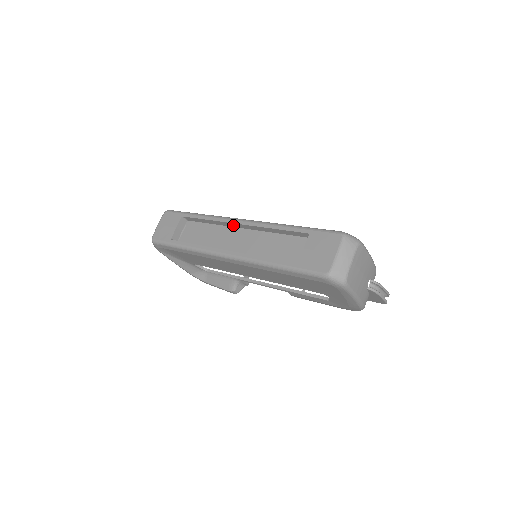
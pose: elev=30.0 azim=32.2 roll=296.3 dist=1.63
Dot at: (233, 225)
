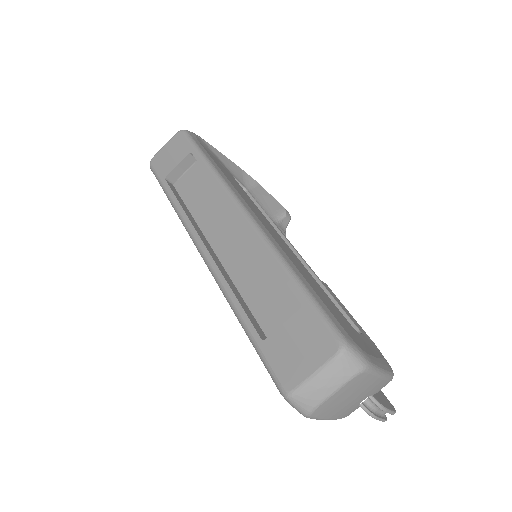
Dot at: occluded
